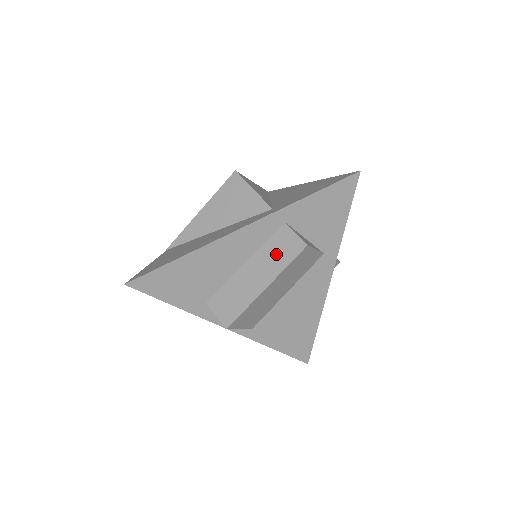
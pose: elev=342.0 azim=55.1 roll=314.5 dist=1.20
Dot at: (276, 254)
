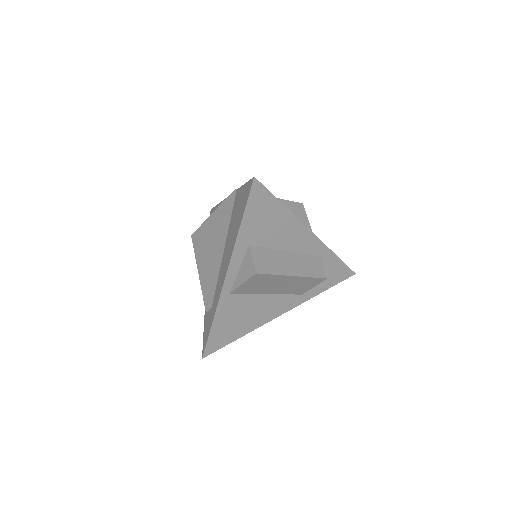
Dot at: (308, 265)
